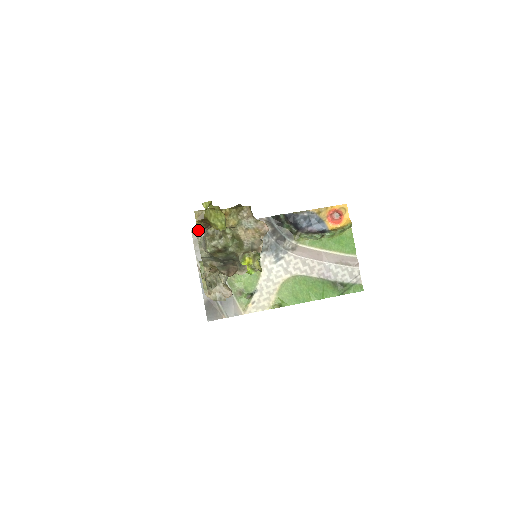
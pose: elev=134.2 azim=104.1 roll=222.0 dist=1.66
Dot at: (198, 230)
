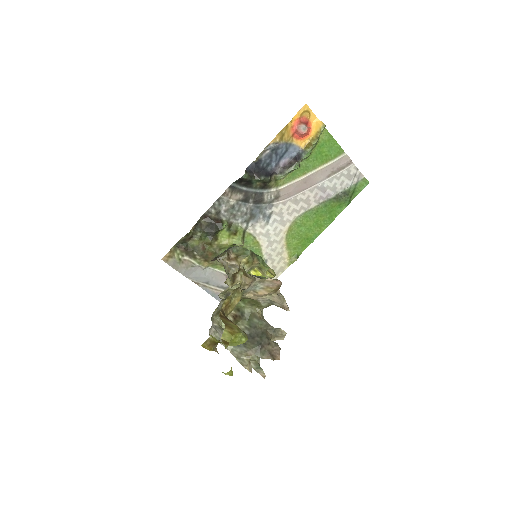
Dot at: (215, 349)
